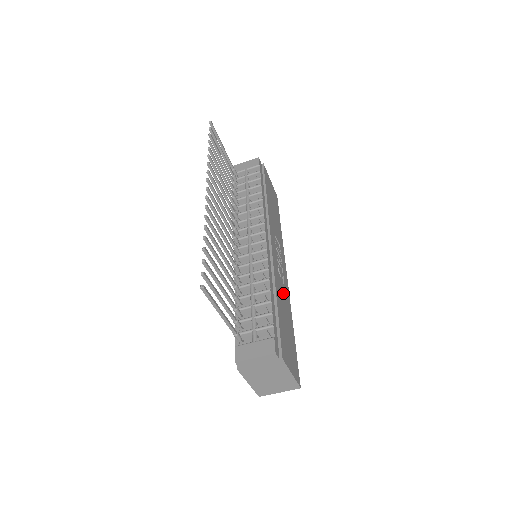
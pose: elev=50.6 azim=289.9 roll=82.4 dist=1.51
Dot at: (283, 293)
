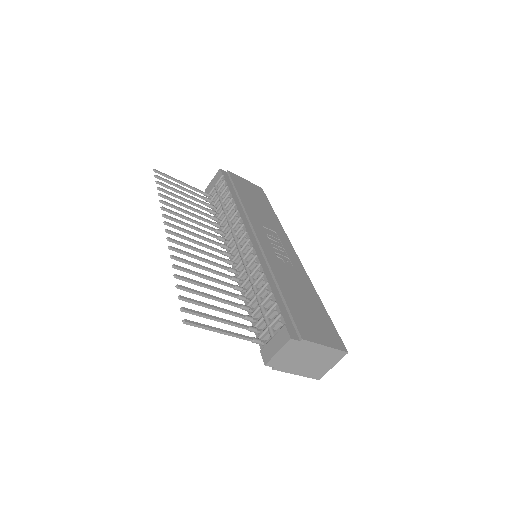
Dot at: (292, 275)
